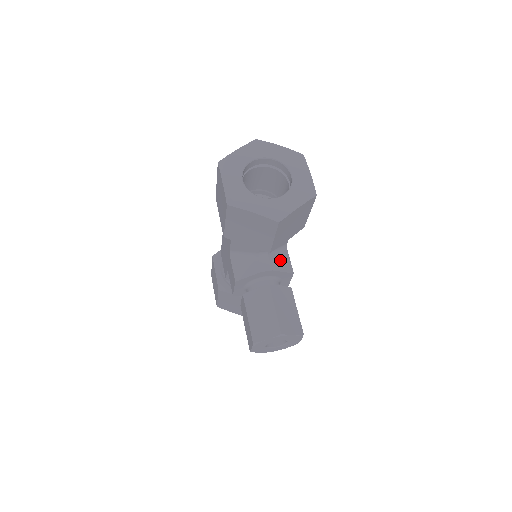
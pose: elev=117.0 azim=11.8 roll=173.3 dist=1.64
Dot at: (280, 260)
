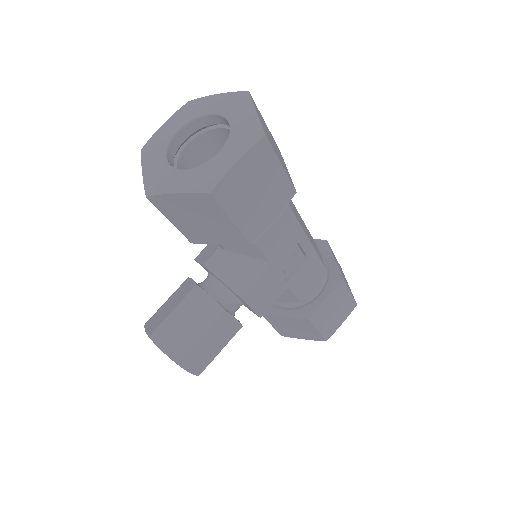
Dot at: (239, 271)
